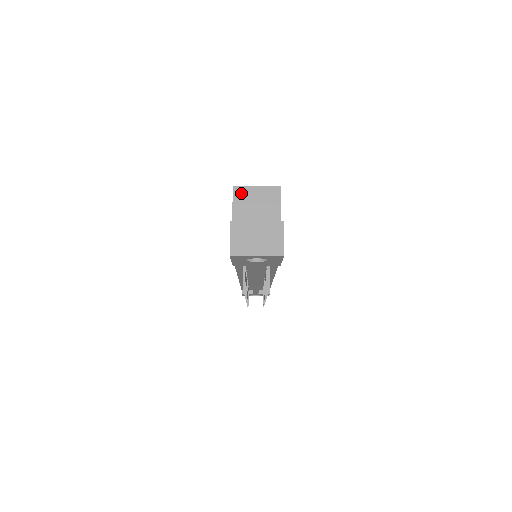
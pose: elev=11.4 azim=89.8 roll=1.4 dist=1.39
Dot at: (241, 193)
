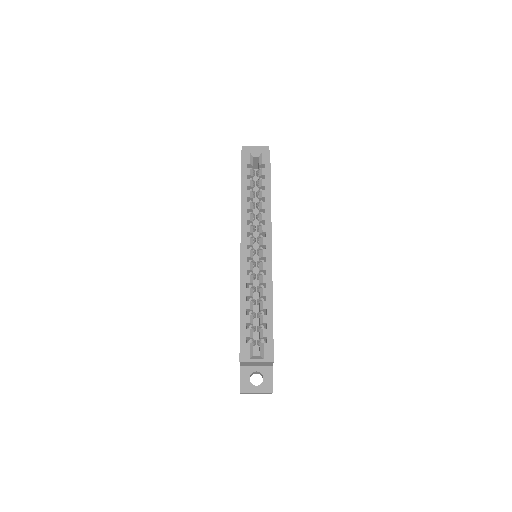
Dot at: occluded
